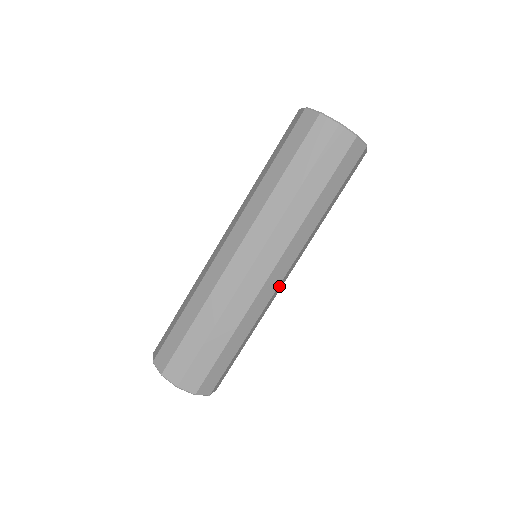
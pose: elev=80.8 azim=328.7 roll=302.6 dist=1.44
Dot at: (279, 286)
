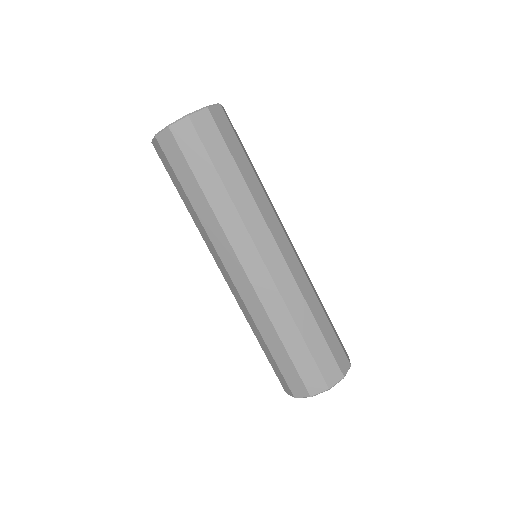
Dot at: occluded
